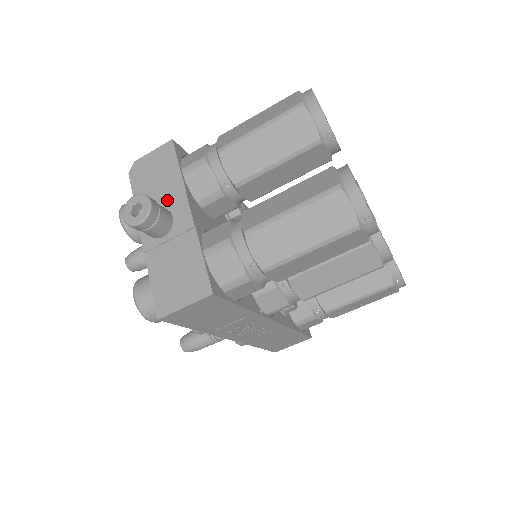
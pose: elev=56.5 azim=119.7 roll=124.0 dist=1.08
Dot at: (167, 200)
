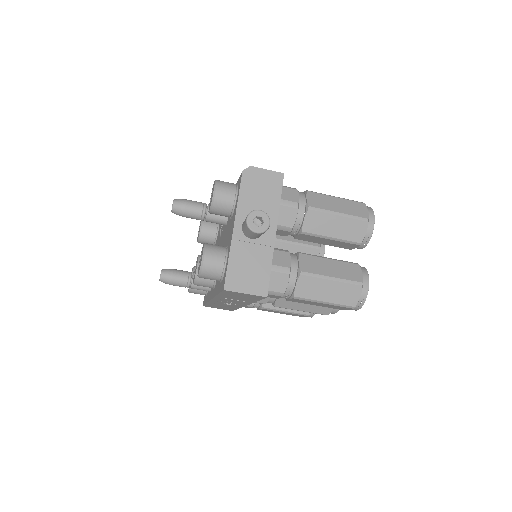
Dot at: occluded
